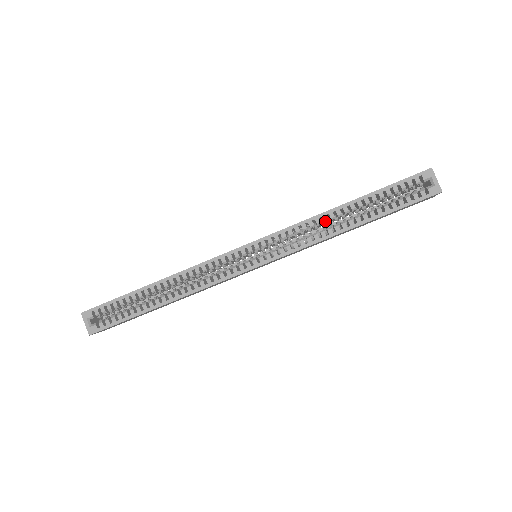
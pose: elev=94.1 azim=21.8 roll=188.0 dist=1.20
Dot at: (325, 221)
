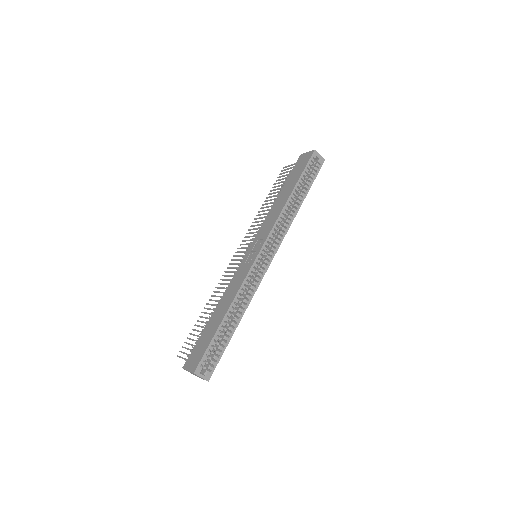
Dot at: (287, 210)
